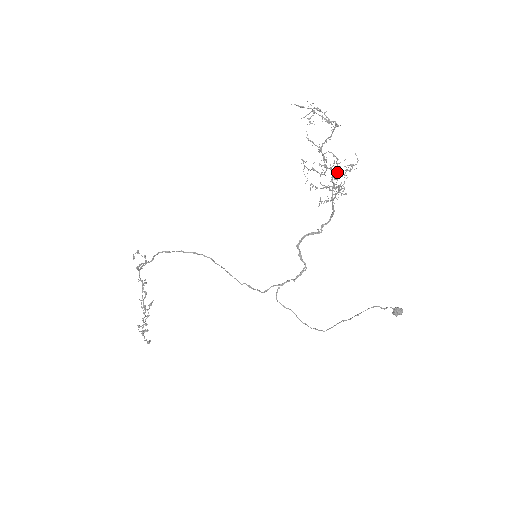
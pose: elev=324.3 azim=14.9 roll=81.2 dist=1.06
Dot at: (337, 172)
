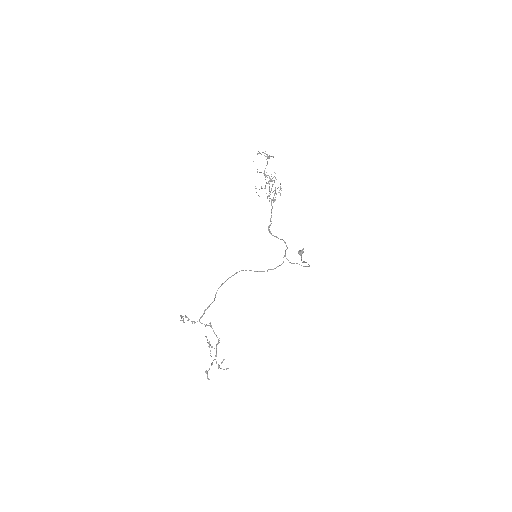
Dot at: (274, 182)
